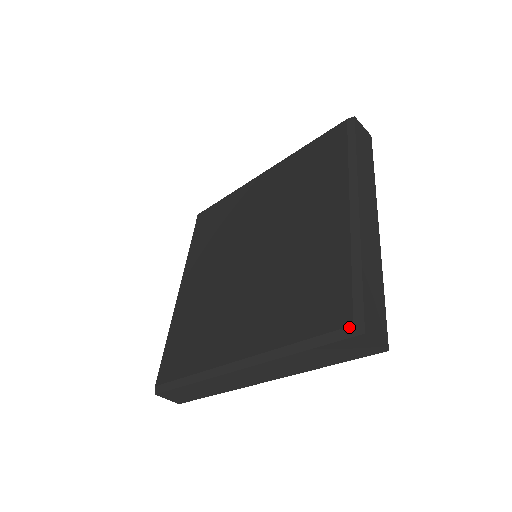
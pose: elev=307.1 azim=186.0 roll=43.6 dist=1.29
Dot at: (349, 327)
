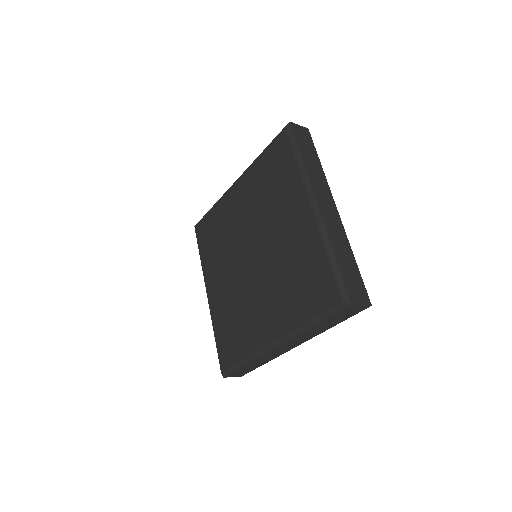
Dot at: (340, 303)
